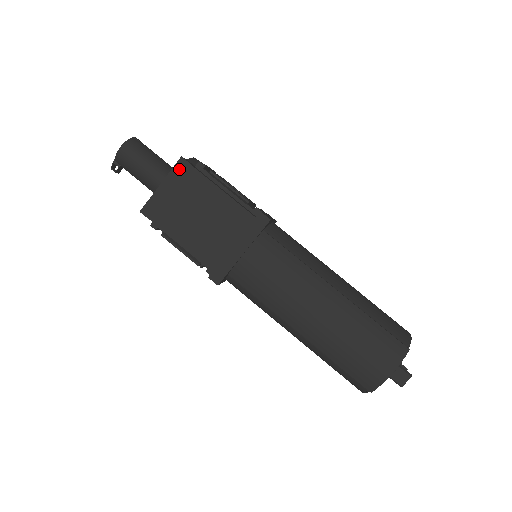
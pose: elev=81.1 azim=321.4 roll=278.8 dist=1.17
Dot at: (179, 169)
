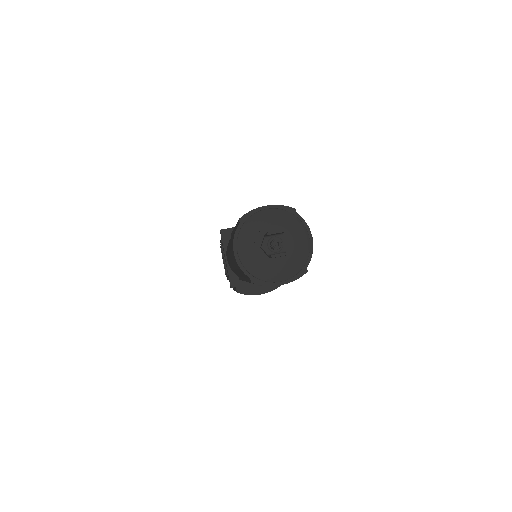
Dot at: occluded
